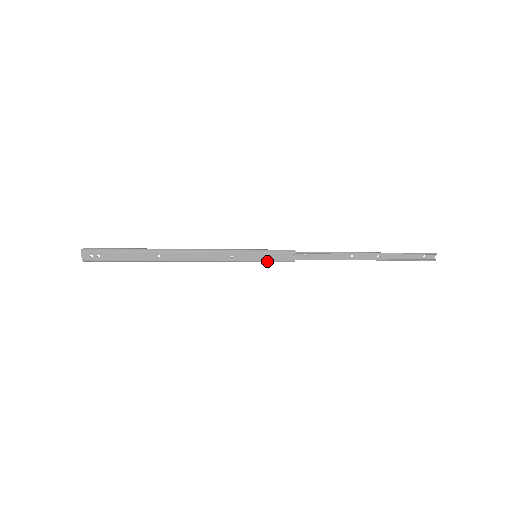
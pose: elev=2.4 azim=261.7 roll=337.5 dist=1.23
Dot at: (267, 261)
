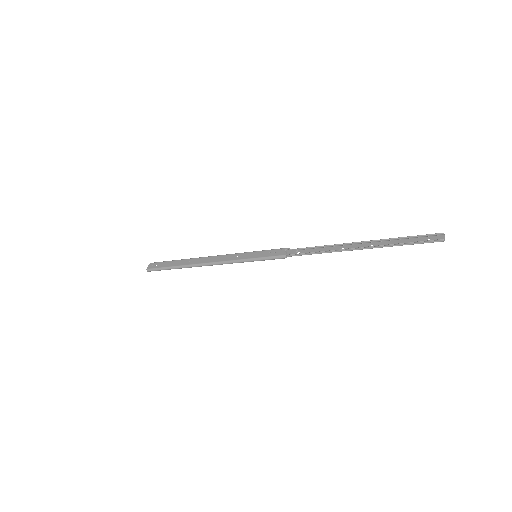
Dot at: (263, 257)
